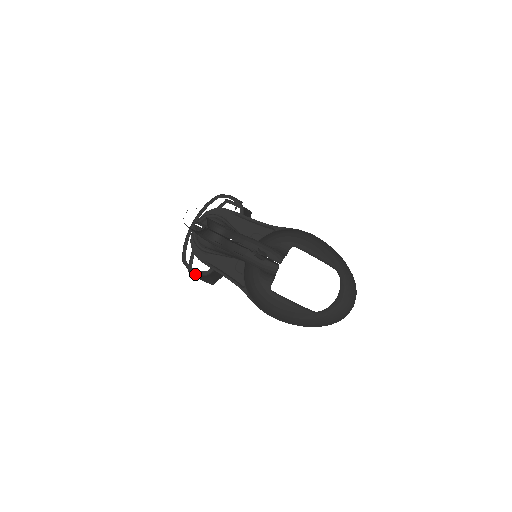
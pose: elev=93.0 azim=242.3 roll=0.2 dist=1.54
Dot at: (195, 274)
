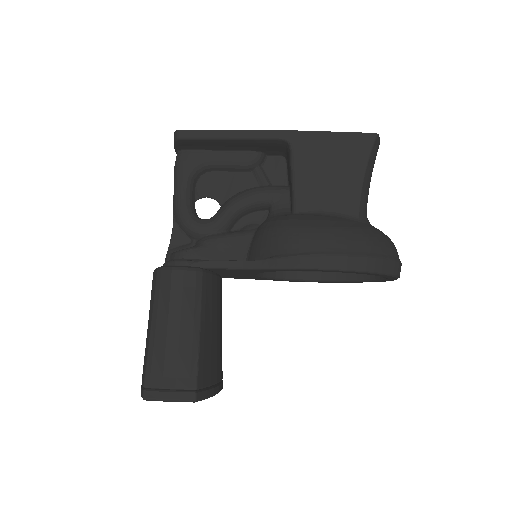
Dot at: (174, 310)
